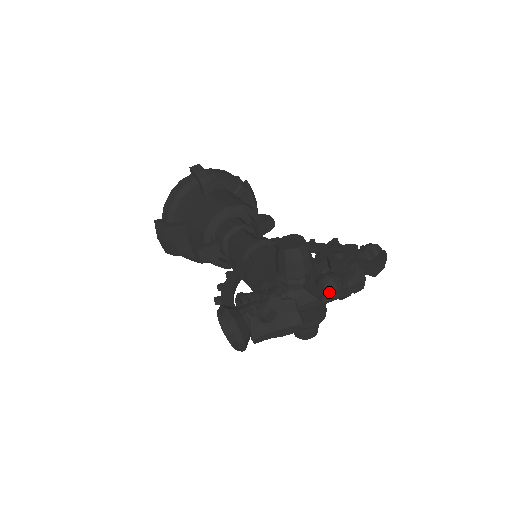
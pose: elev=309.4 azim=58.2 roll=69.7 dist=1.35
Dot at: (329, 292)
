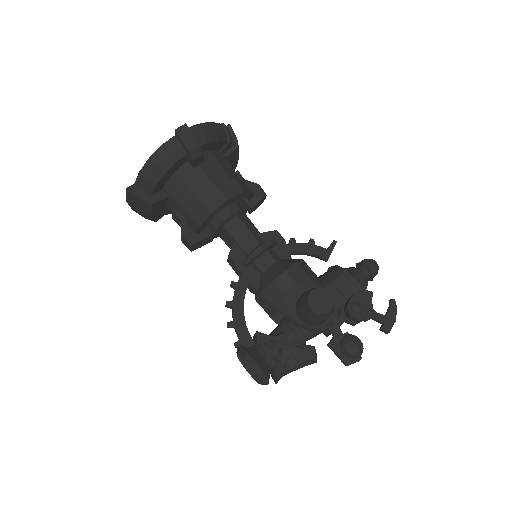
Dot at: (353, 358)
